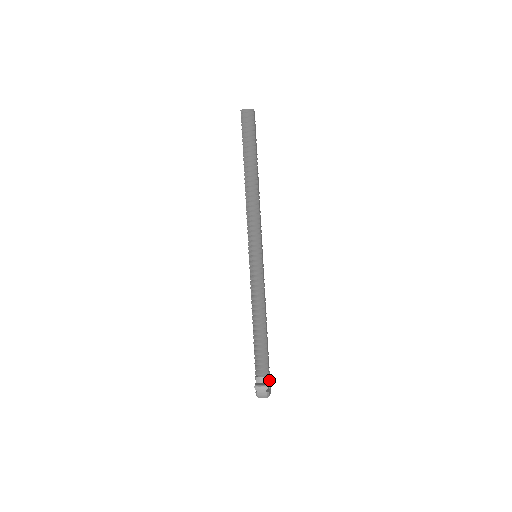
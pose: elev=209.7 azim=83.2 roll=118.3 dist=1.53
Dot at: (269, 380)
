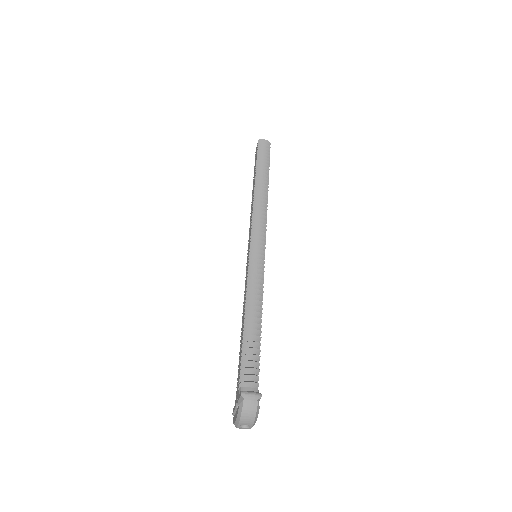
Dot at: occluded
